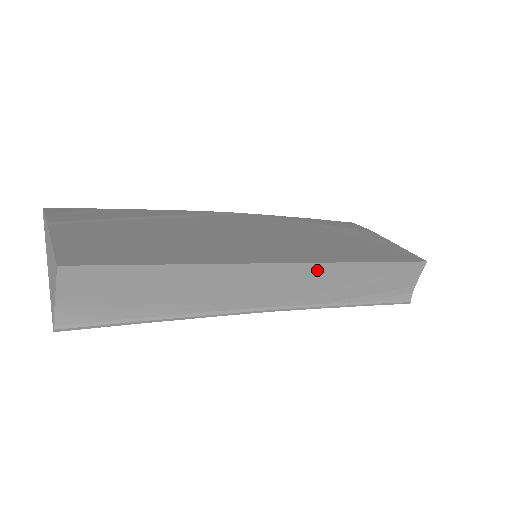
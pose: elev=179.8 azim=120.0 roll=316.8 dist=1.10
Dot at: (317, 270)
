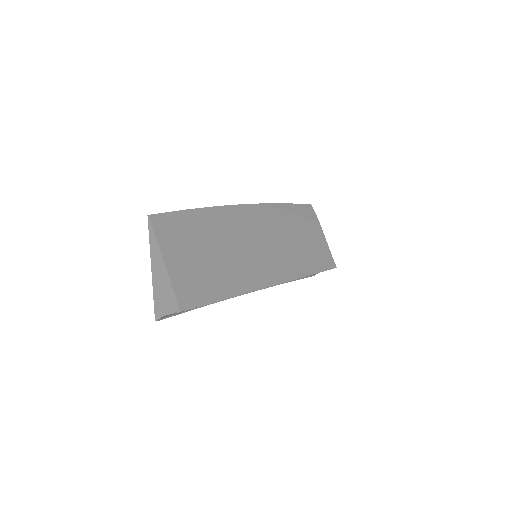
Dot at: occluded
